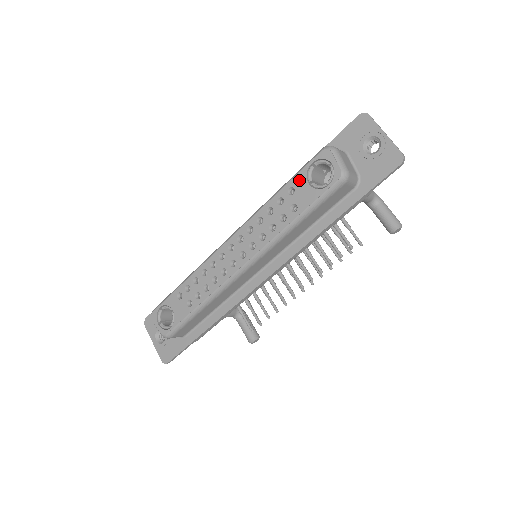
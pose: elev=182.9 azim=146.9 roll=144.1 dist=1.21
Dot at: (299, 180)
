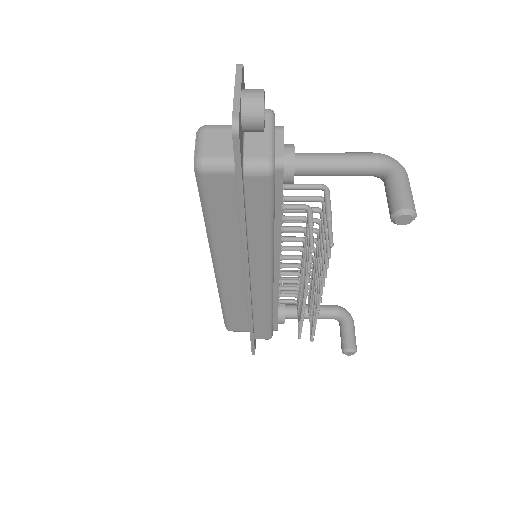
Dot at: occluded
